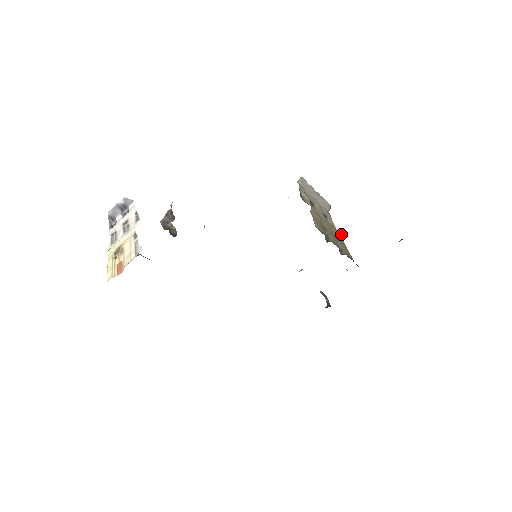
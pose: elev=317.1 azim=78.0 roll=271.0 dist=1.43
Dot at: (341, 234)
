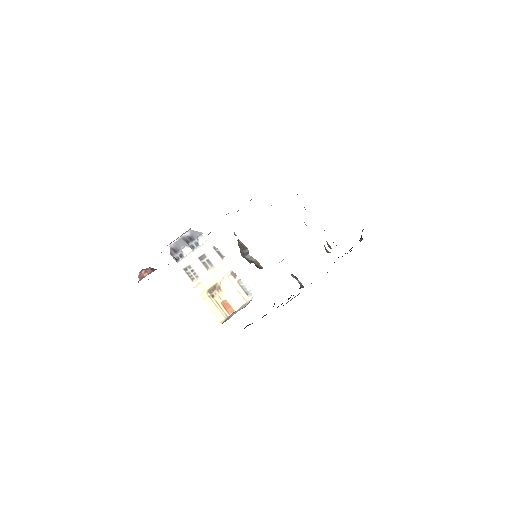
Dot at: occluded
